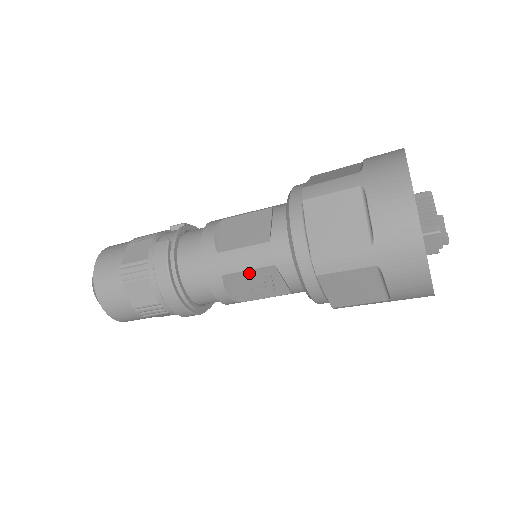
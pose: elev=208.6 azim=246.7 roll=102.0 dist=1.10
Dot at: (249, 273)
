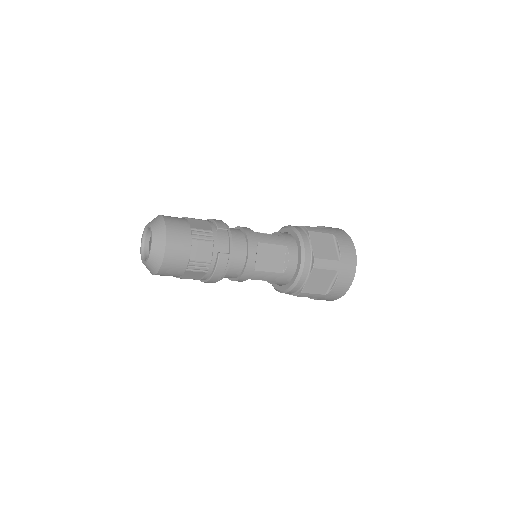
Dot at: occluded
